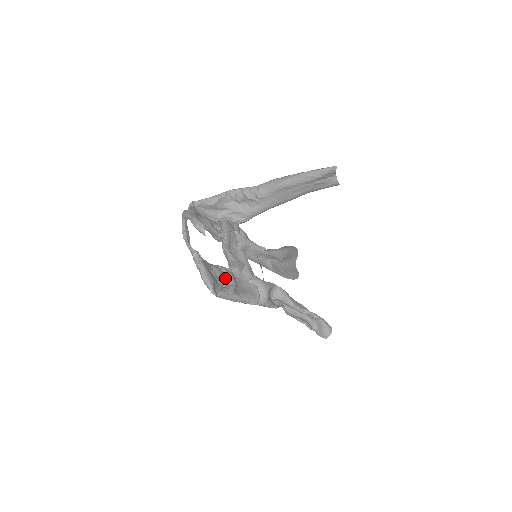
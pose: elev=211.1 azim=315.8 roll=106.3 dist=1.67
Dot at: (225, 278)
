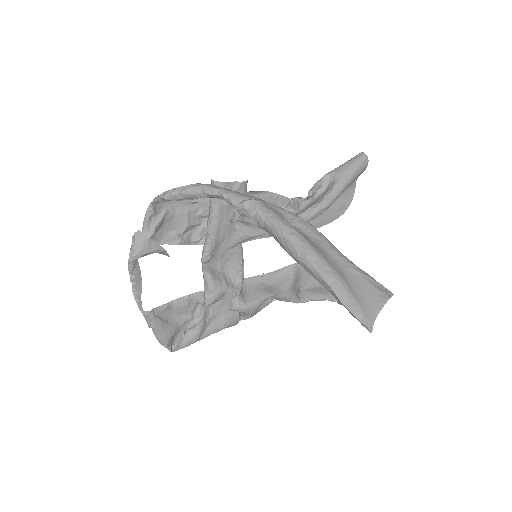
Dot at: (190, 322)
